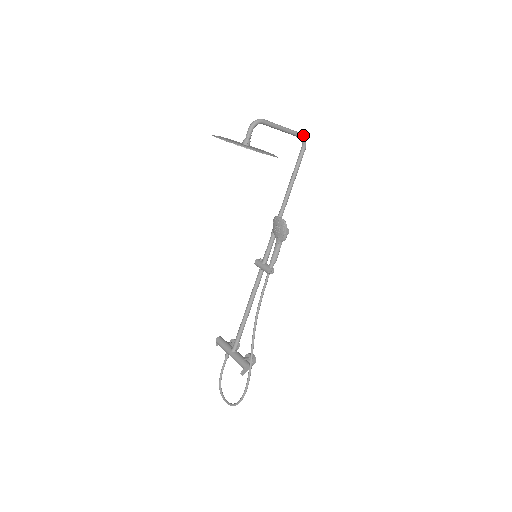
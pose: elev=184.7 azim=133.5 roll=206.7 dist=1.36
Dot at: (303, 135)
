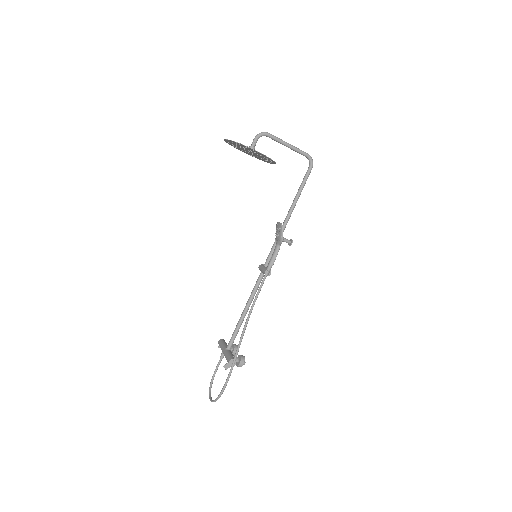
Dot at: (309, 155)
